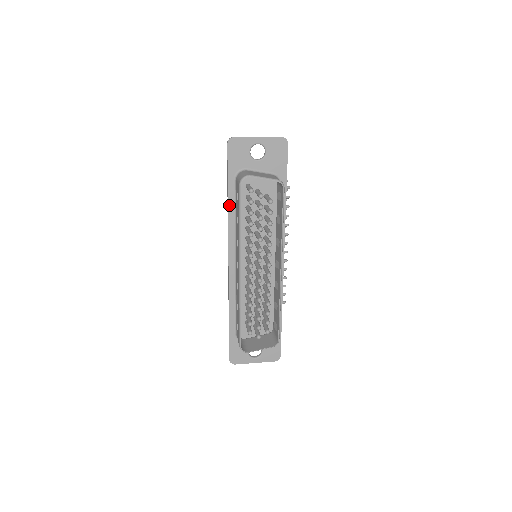
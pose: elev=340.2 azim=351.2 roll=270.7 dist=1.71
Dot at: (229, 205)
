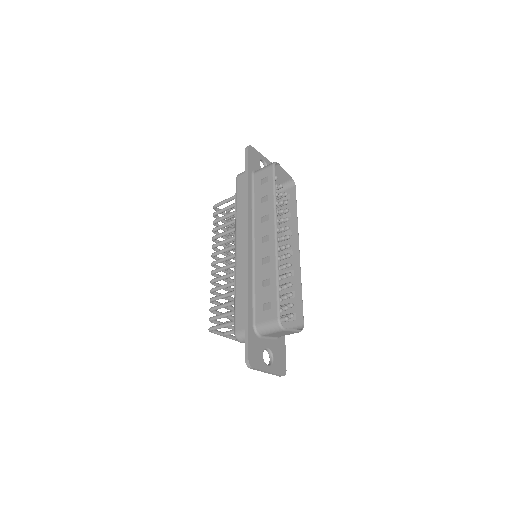
Dot at: (249, 192)
